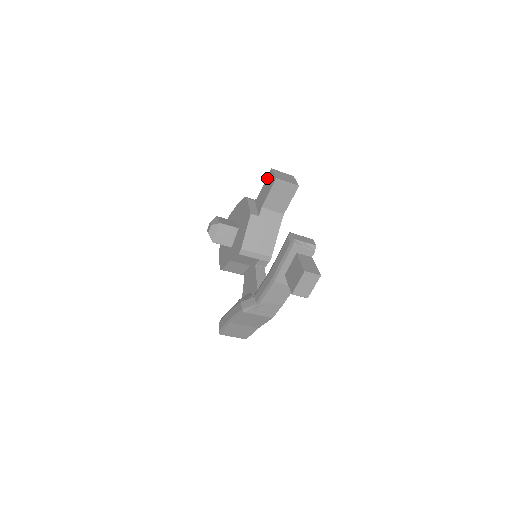
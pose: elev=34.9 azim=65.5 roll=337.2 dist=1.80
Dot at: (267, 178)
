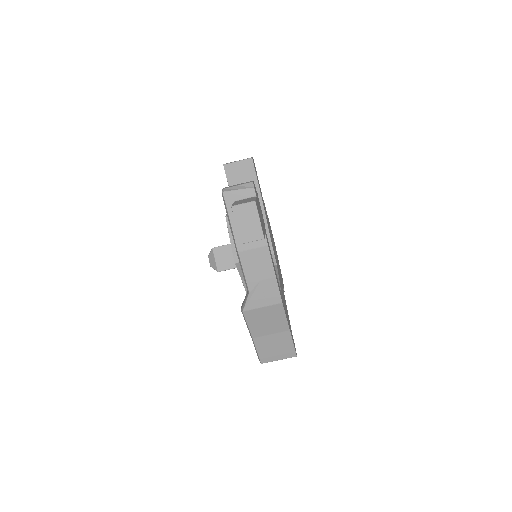
Dot at: occluded
